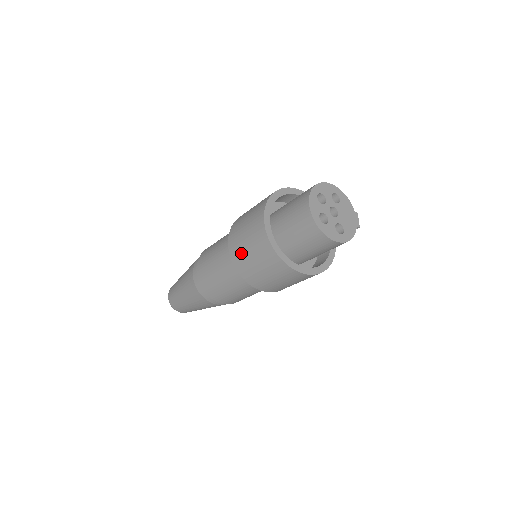
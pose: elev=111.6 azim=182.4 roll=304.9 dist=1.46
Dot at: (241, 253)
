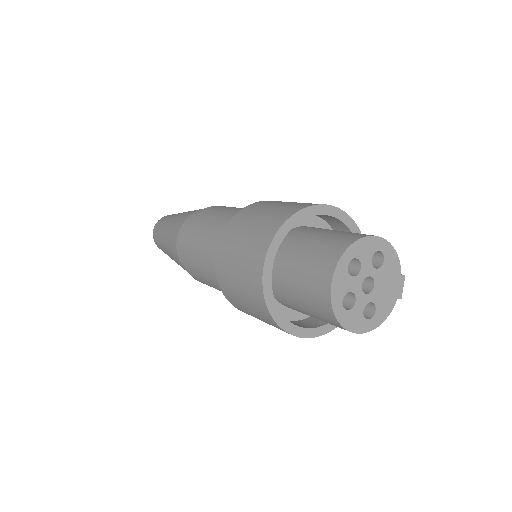
Dot at: (229, 282)
